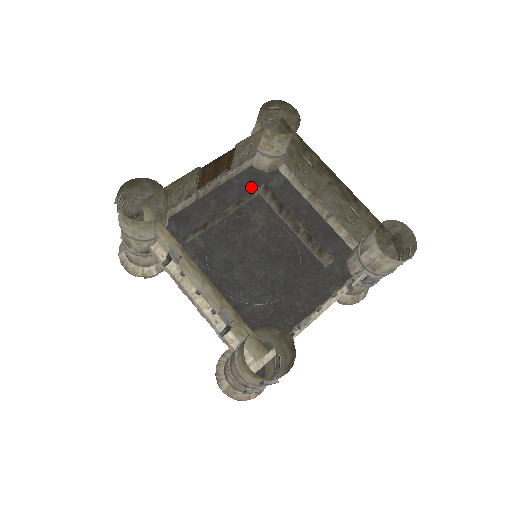
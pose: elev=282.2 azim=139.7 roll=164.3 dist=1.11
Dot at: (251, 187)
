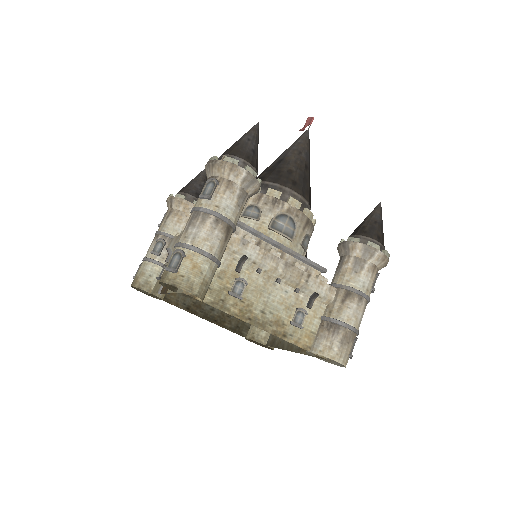
Dot at: occluded
